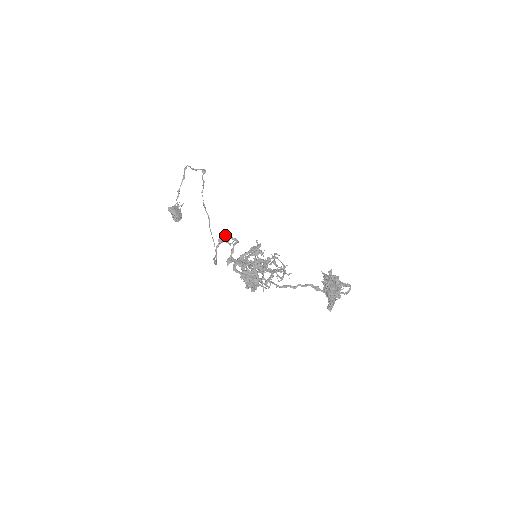
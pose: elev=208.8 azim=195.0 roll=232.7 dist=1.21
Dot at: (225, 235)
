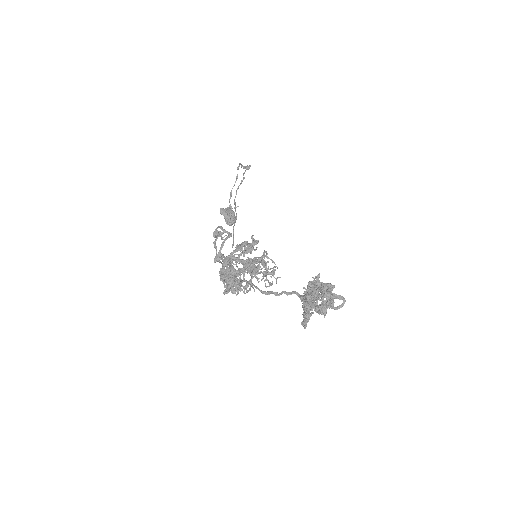
Dot at: occluded
